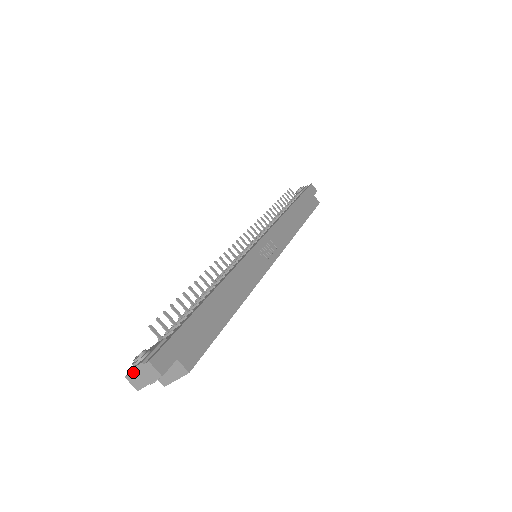
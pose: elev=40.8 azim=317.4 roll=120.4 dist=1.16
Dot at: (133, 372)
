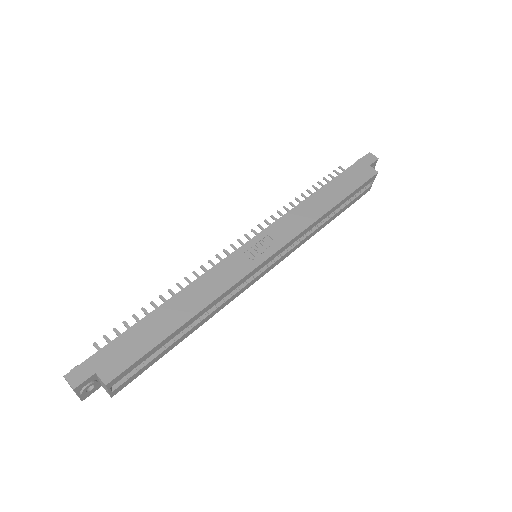
Dot at: occluded
